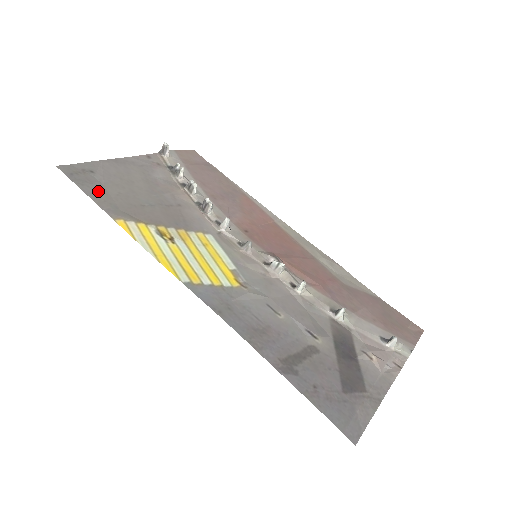
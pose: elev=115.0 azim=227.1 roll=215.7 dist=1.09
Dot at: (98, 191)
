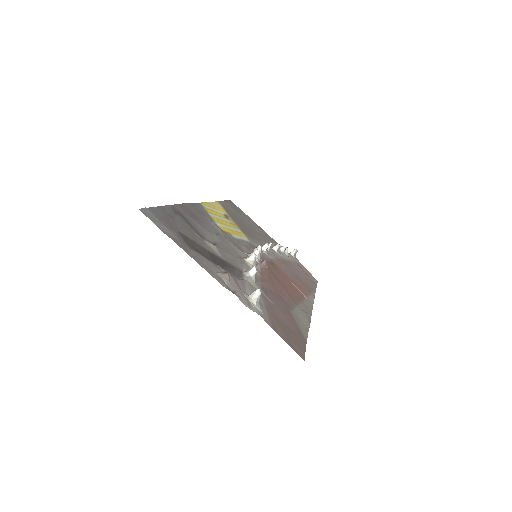
Dot at: (230, 207)
